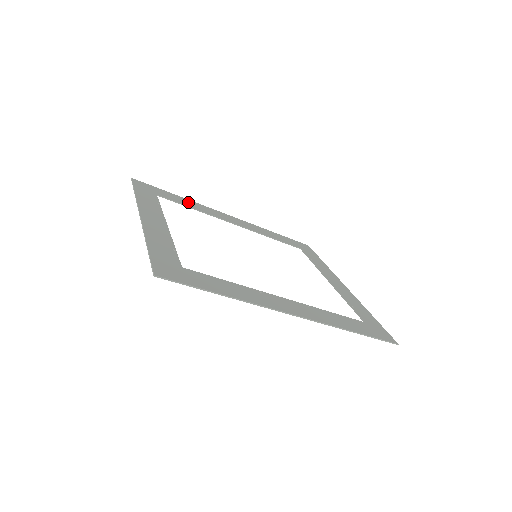
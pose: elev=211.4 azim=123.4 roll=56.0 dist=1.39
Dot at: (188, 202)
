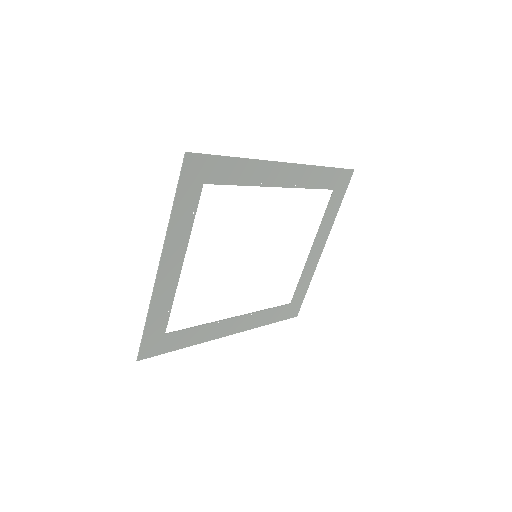
Dot at: (242, 170)
